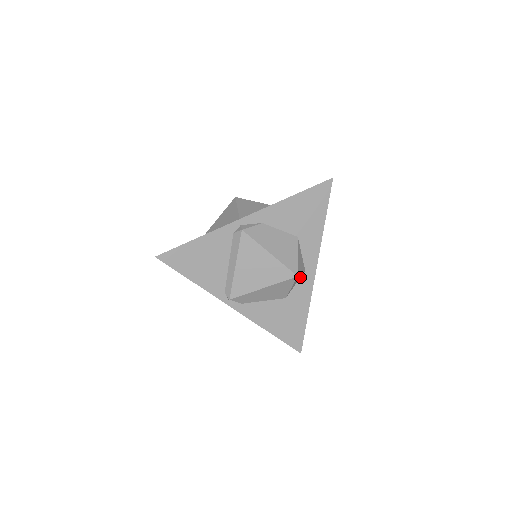
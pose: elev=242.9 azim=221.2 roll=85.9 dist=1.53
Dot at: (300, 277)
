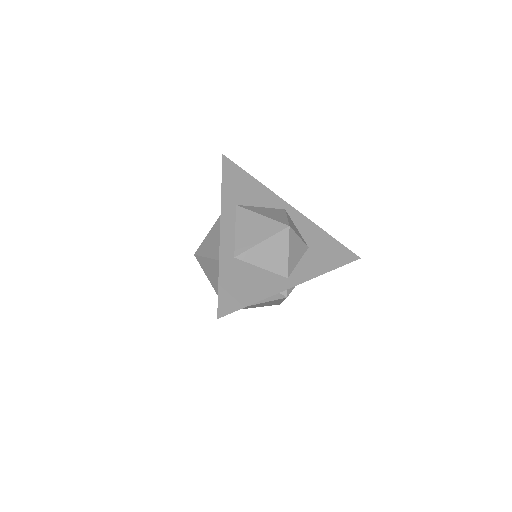
Dot at: occluded
